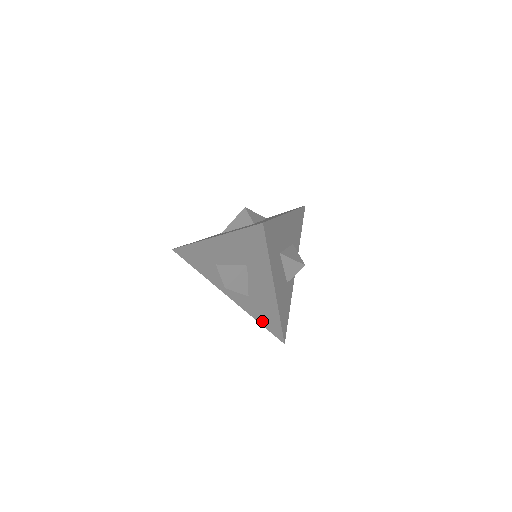
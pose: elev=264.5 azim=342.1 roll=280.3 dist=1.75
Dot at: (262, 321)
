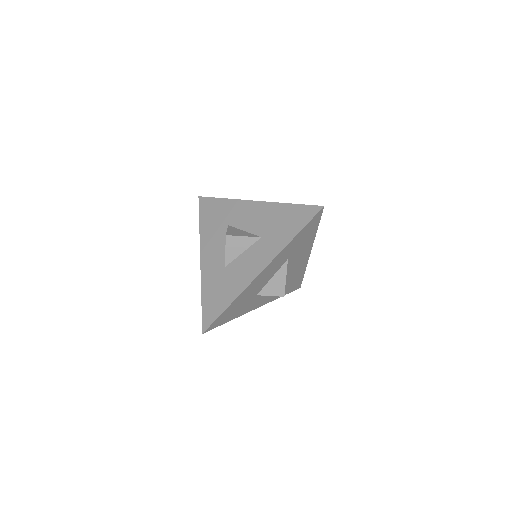
Dot at: (207, 299)
